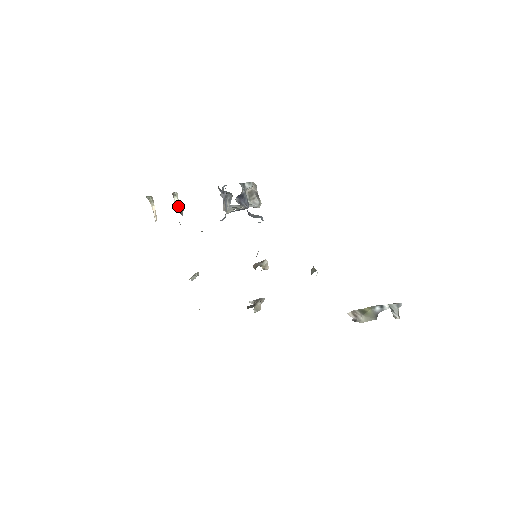
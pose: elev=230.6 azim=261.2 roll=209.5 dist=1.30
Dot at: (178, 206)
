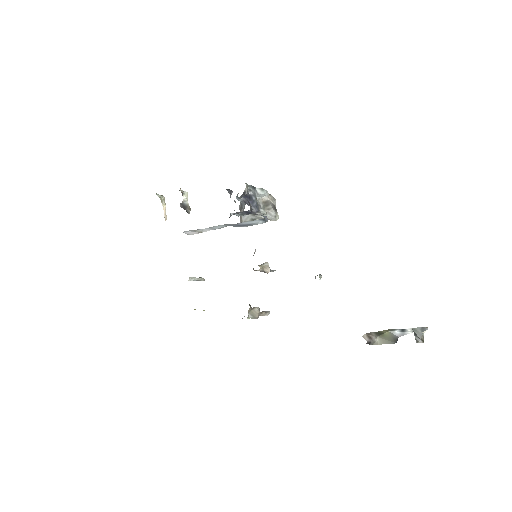
Dot at: (185, 204)
